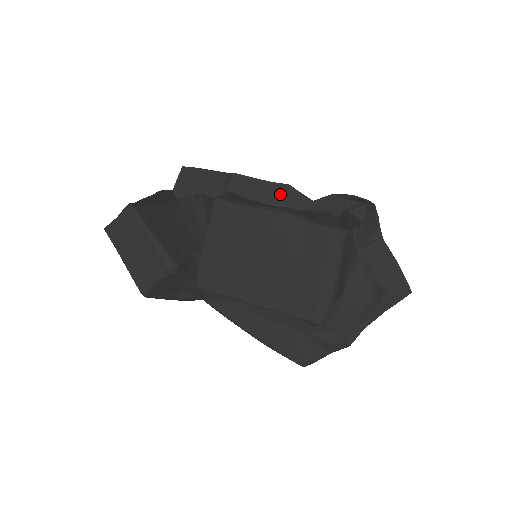
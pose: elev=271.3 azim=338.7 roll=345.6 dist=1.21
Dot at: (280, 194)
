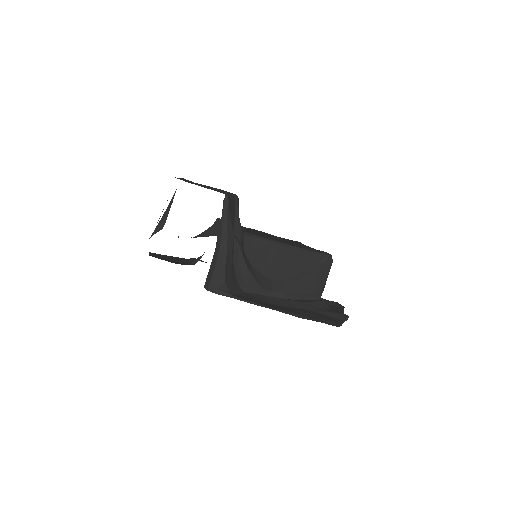
Dot at: occluded
